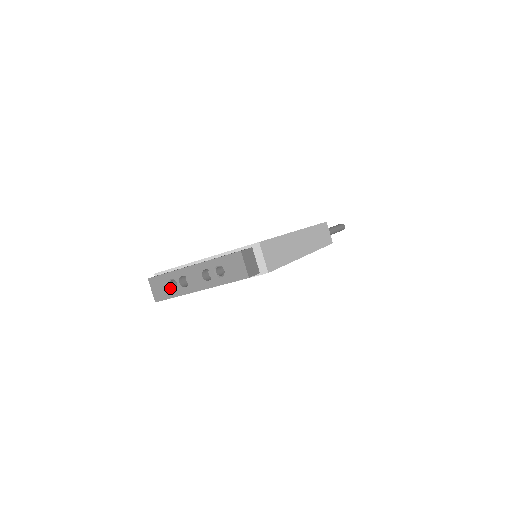
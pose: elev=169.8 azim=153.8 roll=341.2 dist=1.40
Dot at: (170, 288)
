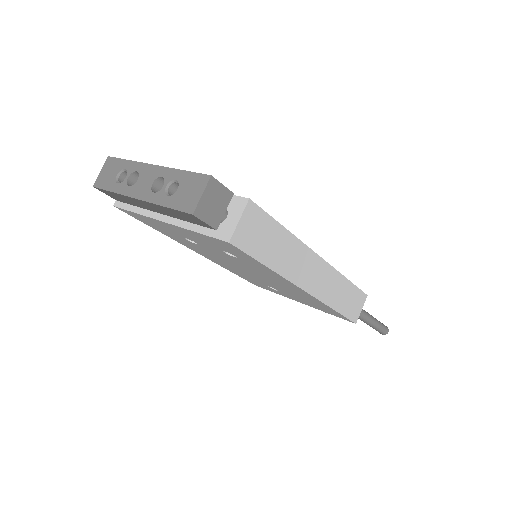
Dot at: (116, 179)
